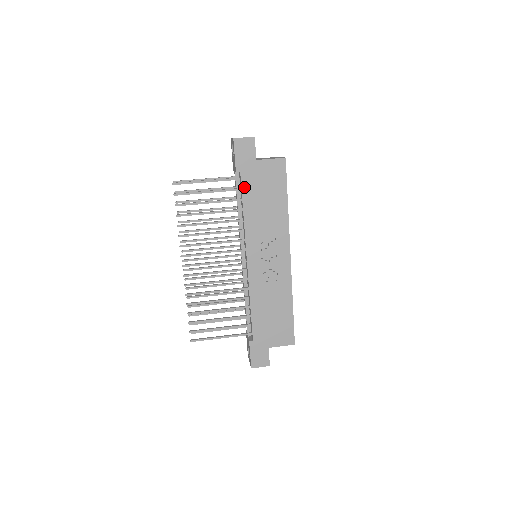
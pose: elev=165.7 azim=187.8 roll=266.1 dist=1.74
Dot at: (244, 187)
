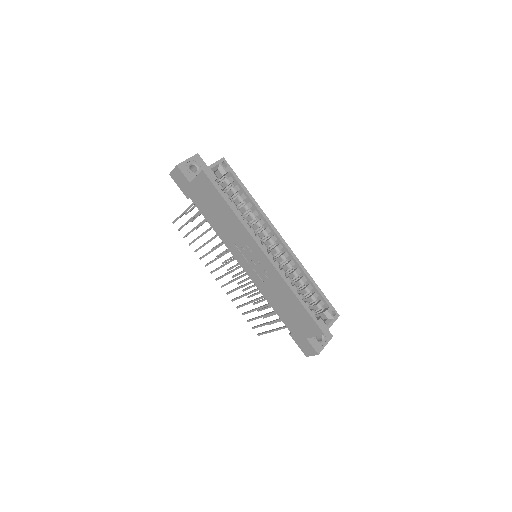
Dot at: (199, 208)
